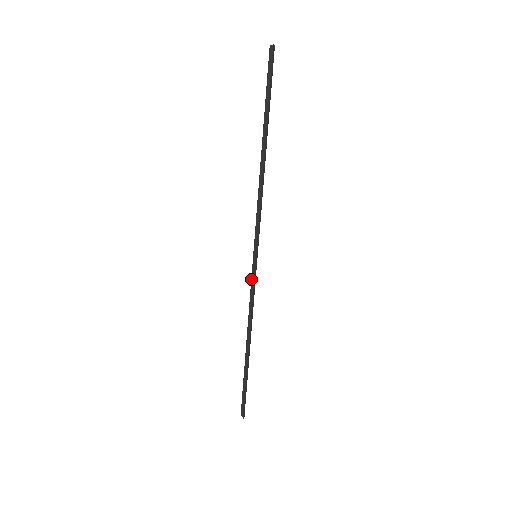
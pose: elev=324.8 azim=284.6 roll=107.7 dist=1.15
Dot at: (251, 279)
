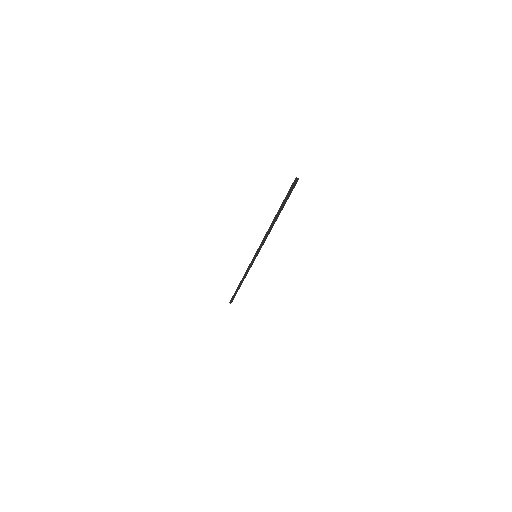
Dot at: (251, 262)
